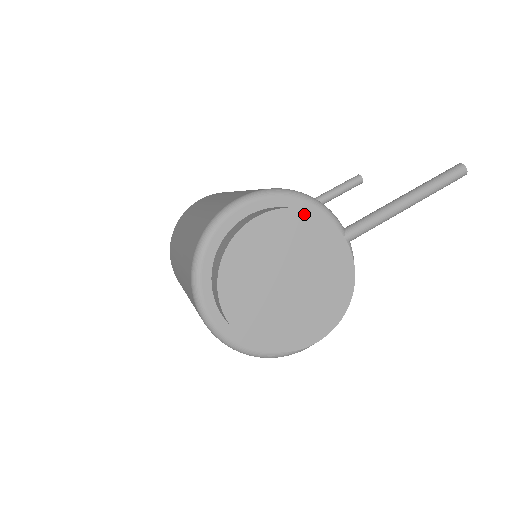
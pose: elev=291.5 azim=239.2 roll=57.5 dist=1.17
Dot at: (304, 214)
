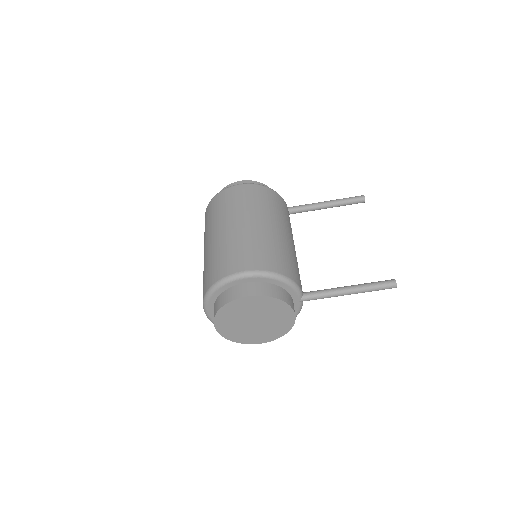
Dot at: (275, 300)
